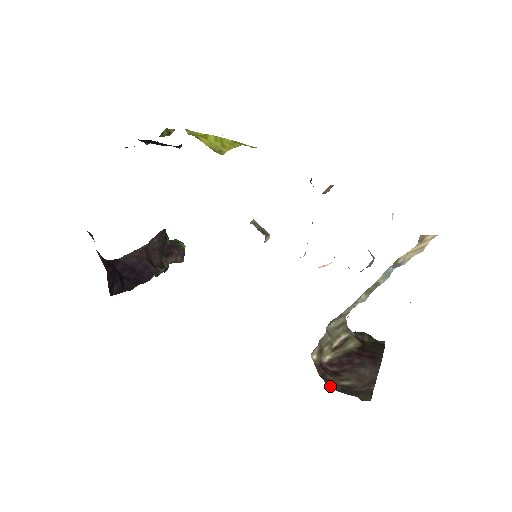
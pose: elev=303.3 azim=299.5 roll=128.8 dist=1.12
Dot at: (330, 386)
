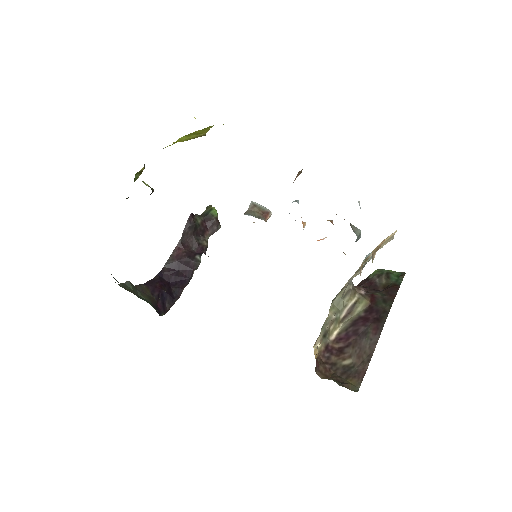
Dot at: (333, 370)
